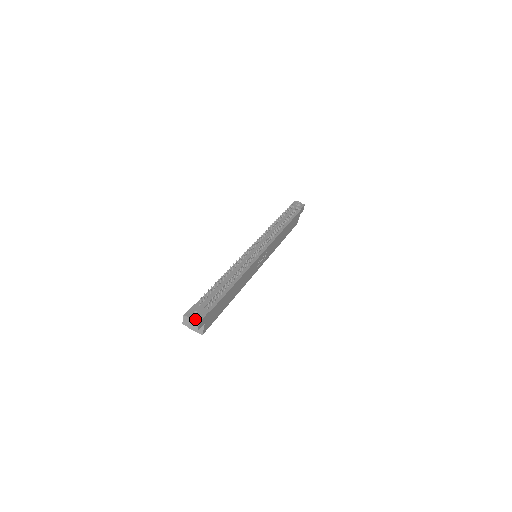
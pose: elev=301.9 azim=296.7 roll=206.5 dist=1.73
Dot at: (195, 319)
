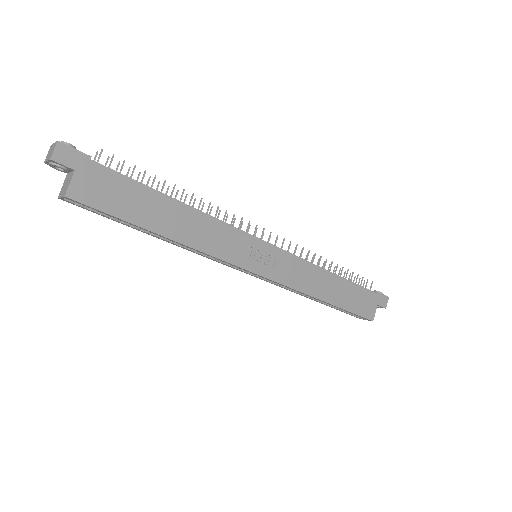
Dot at: (58, 143)
